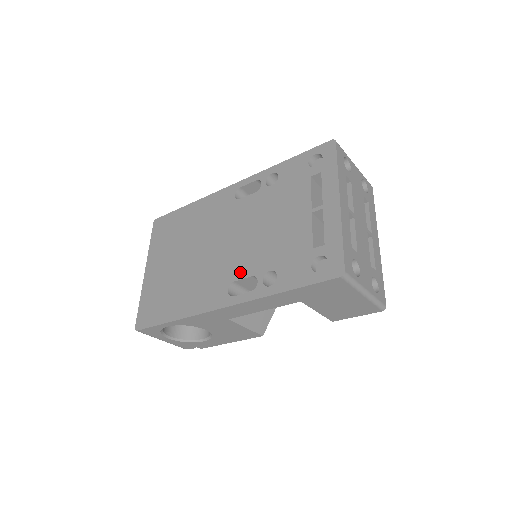
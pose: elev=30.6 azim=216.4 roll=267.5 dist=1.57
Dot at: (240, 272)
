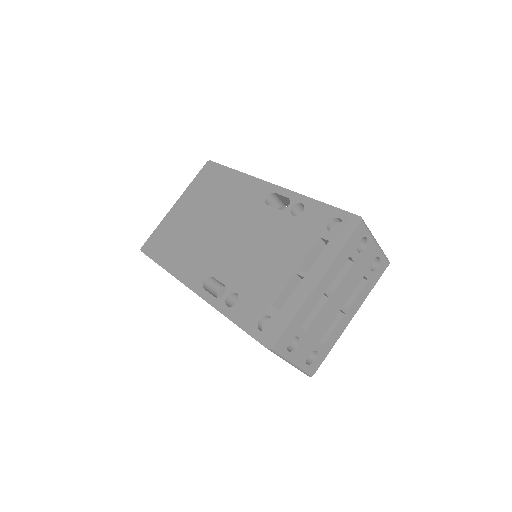
Dot at: (221, 273)
